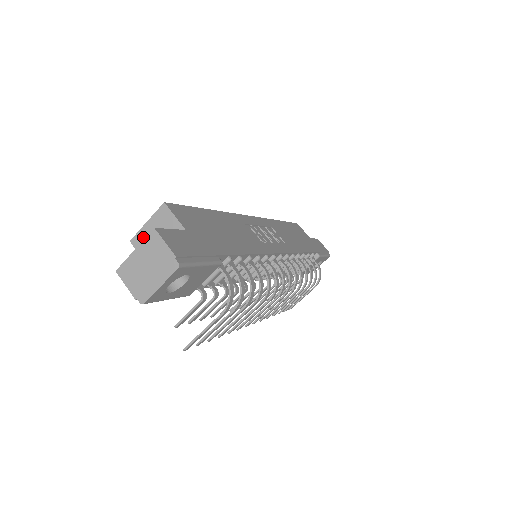
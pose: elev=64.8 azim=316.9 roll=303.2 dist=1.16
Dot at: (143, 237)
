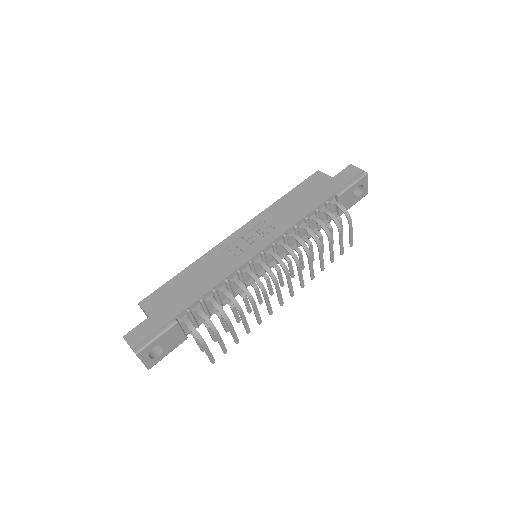
Dot at: occluded
